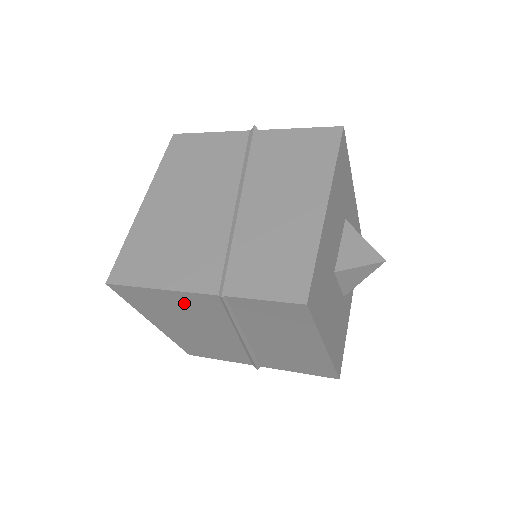
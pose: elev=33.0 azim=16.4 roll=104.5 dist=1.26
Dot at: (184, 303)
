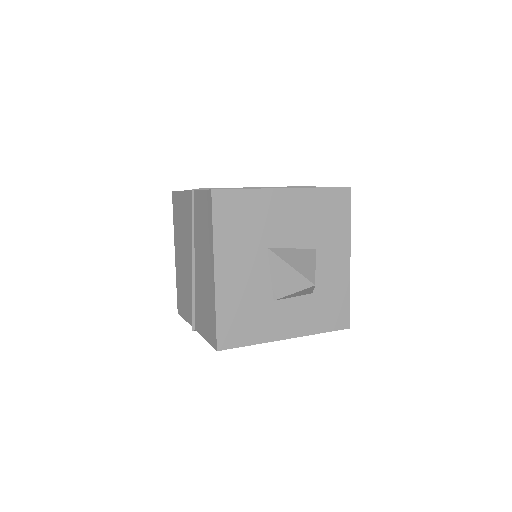
Dot at: (185, 209)
